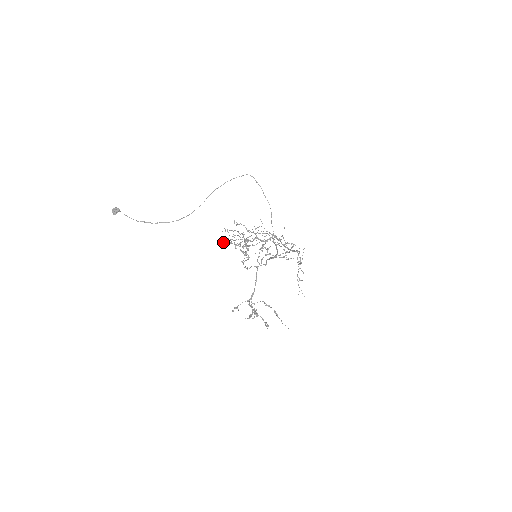
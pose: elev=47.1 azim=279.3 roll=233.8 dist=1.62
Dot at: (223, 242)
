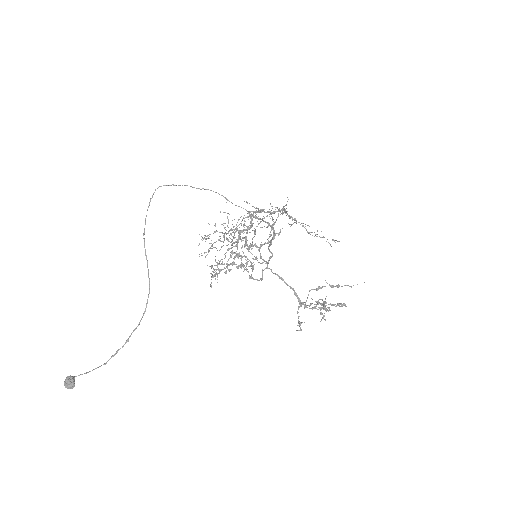
Dot at: occluded
